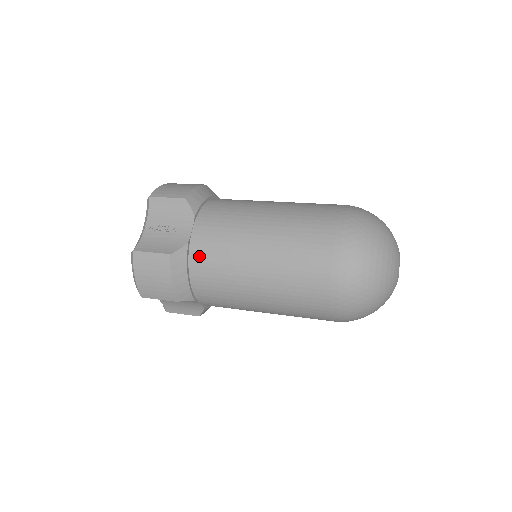
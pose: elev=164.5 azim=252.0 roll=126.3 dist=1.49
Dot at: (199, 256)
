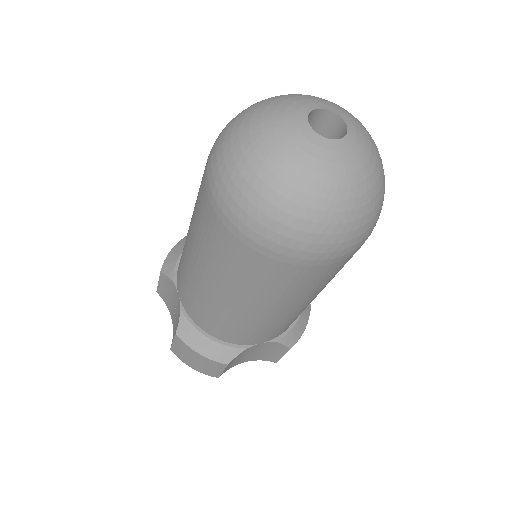
Dot at: (193, 314)
